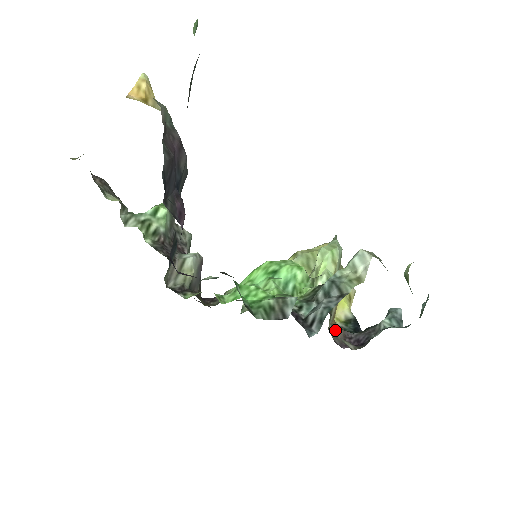
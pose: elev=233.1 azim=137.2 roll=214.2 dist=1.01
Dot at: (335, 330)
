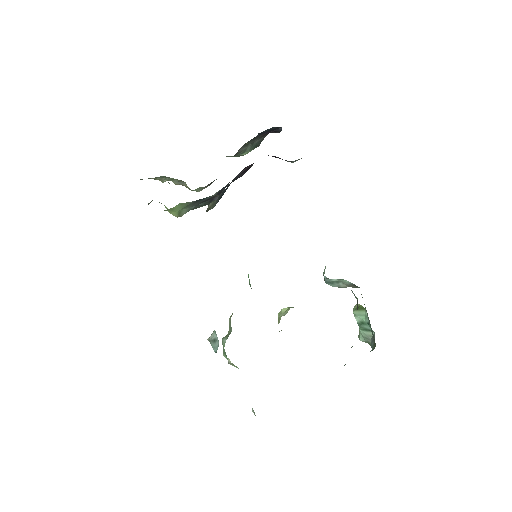
Dot at: occluded
